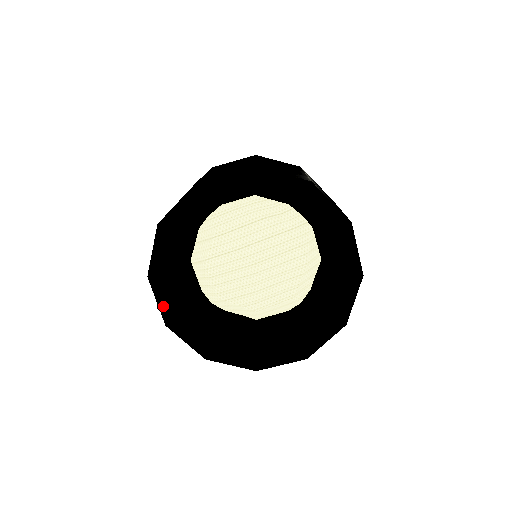
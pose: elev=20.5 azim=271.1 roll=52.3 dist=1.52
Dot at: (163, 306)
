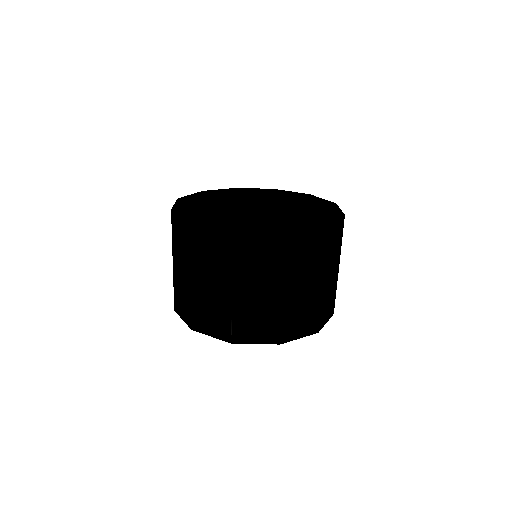
Dot at: occluded
